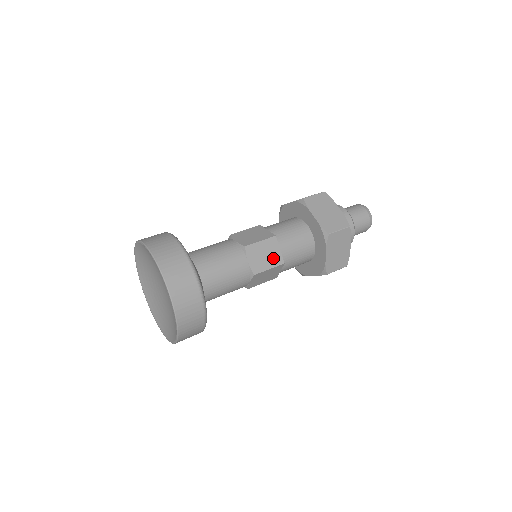
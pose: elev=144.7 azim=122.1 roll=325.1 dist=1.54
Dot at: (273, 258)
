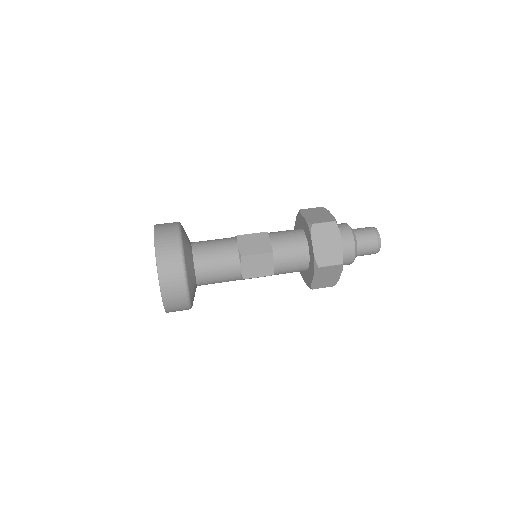
Dot at: (265, 269)
